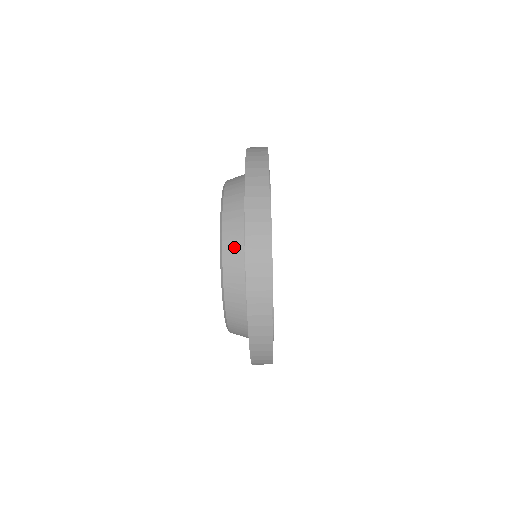
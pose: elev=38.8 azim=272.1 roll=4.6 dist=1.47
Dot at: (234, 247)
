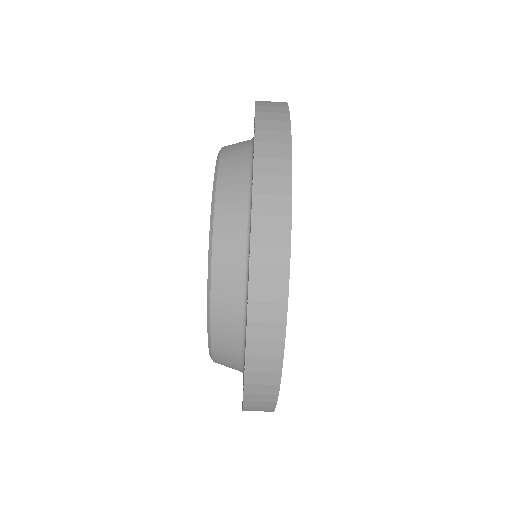
Dot at: (233, 194)
